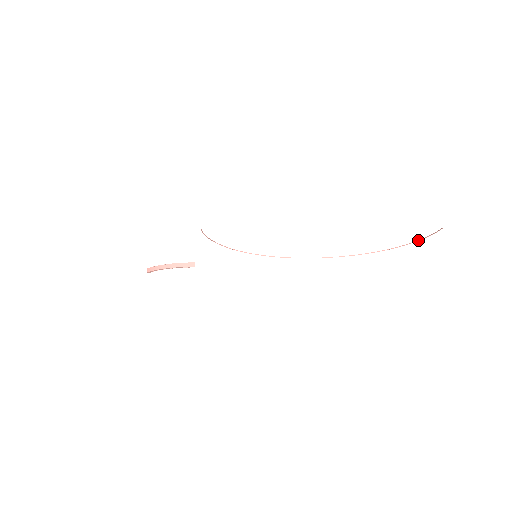
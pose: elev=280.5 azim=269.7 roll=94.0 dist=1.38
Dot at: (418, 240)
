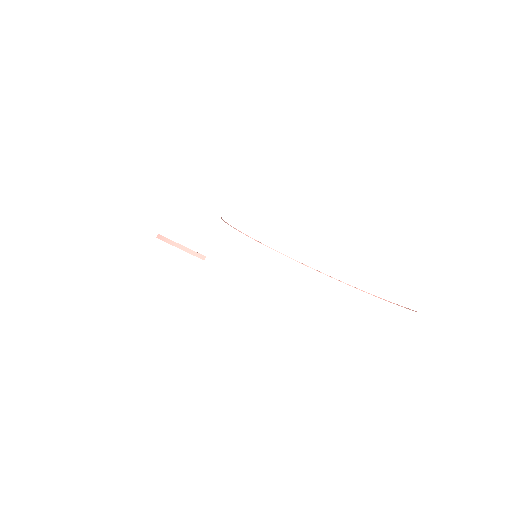
Dot at: occluded
